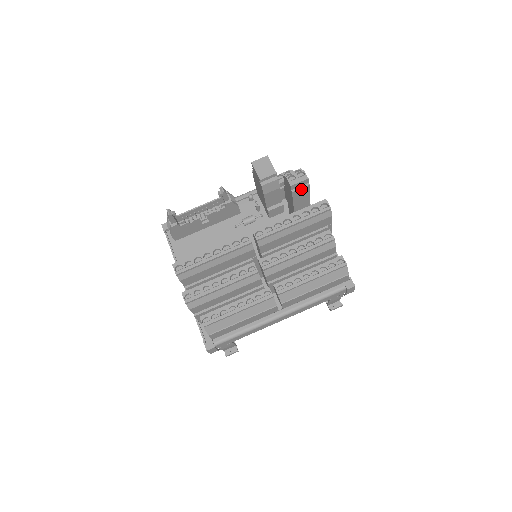
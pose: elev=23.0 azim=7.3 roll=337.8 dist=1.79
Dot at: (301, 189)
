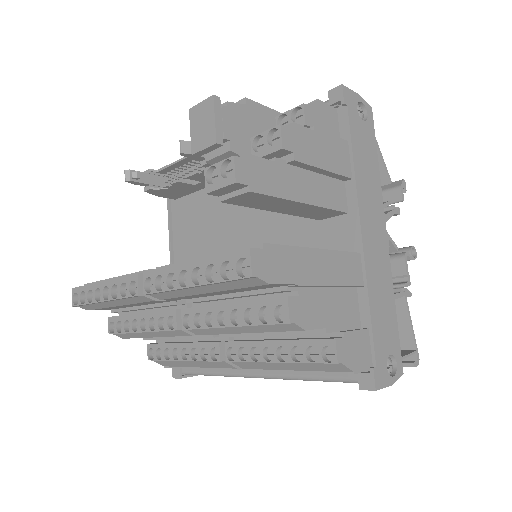
Dot at: (238, 196)
